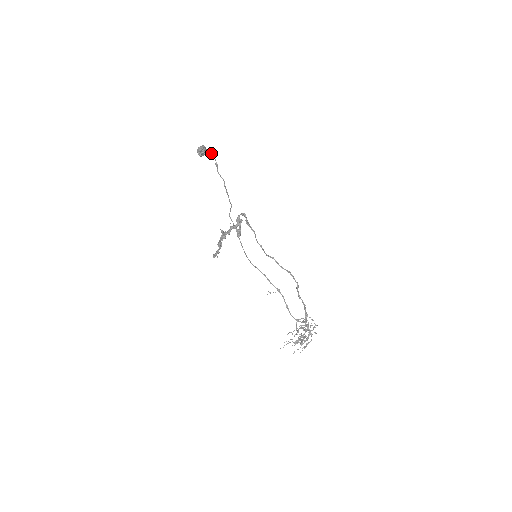
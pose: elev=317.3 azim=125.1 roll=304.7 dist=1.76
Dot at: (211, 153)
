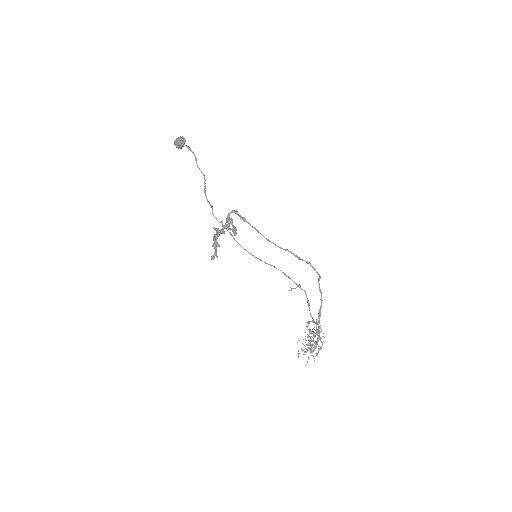
Dot at: (188, 146)
